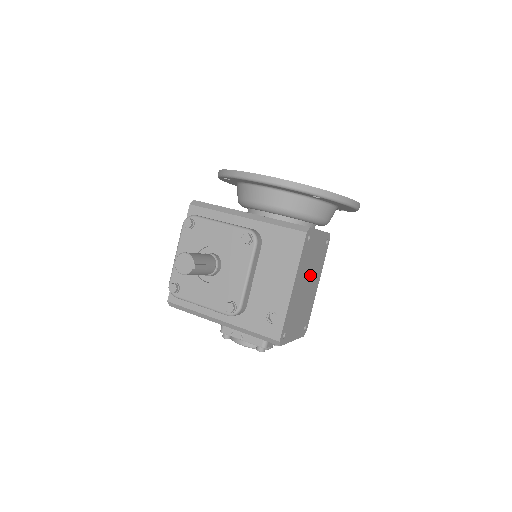
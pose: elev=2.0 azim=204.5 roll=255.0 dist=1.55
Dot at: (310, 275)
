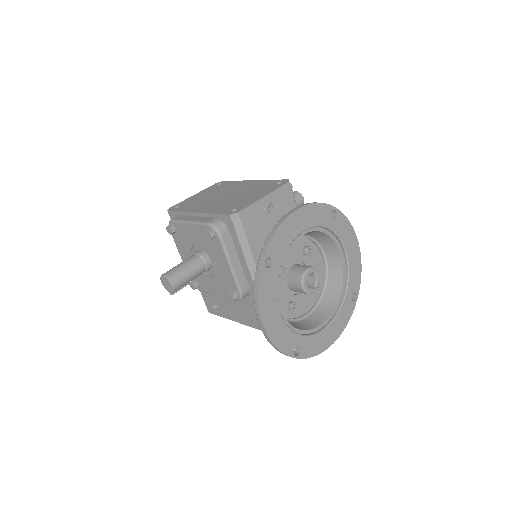
Dot at: occluded
